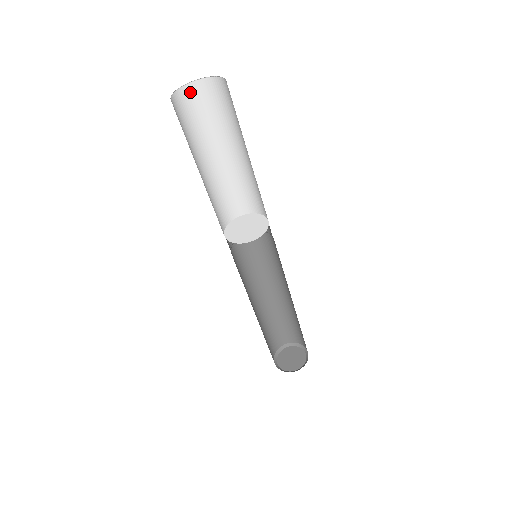
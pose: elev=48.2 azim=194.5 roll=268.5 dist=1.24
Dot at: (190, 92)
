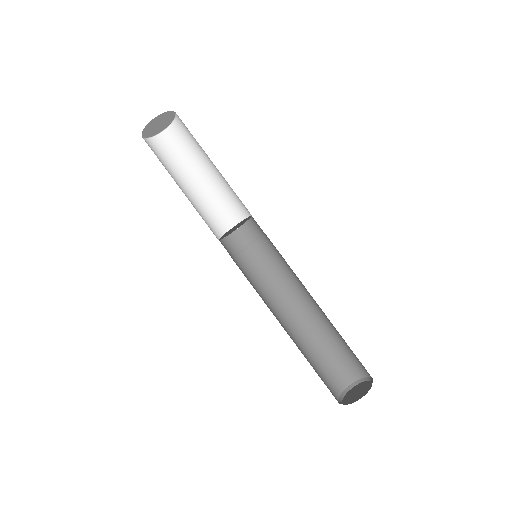
Dot at: (160, 141)
